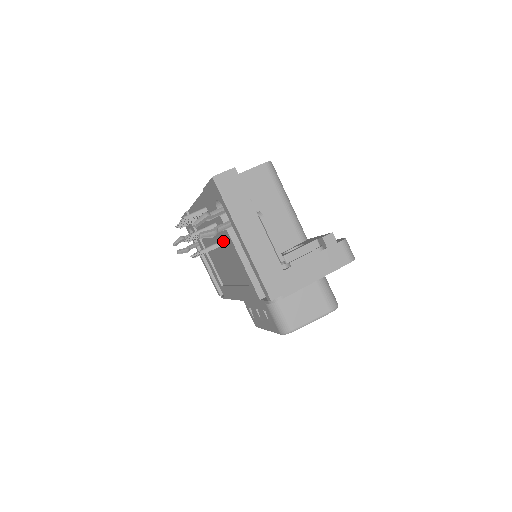
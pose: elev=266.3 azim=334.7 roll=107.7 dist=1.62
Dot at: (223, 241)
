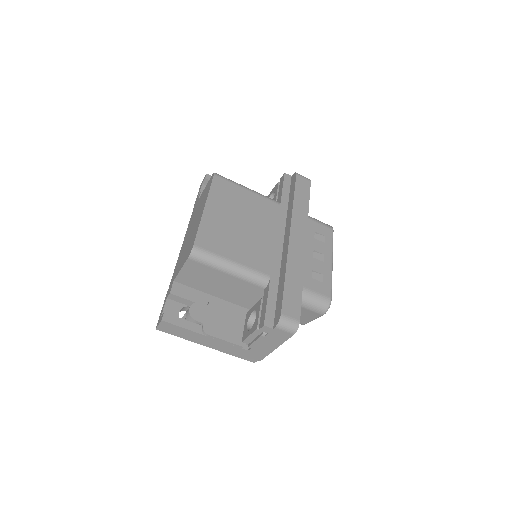
Dot at: occluded
